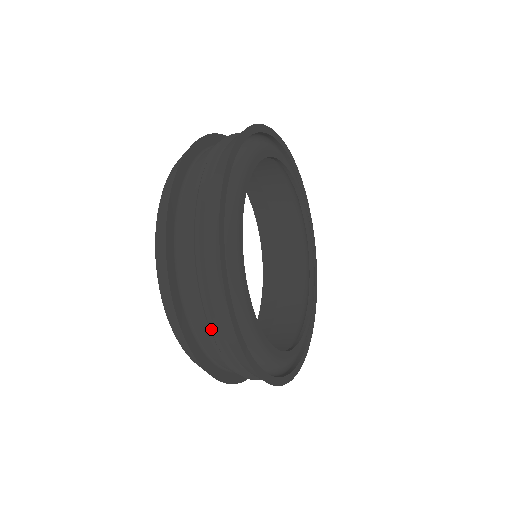
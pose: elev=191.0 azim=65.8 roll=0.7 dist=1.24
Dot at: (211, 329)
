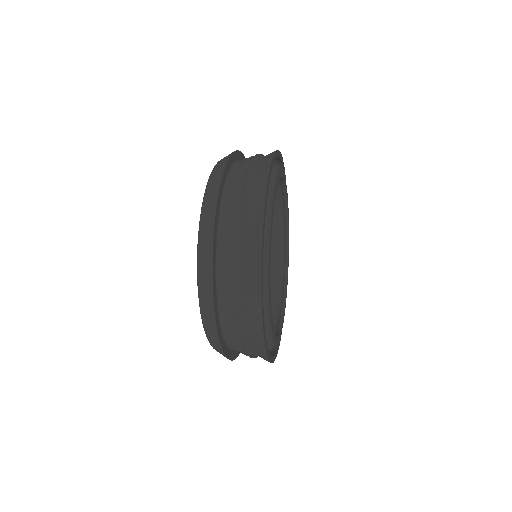
Dot at: (245, 347)
